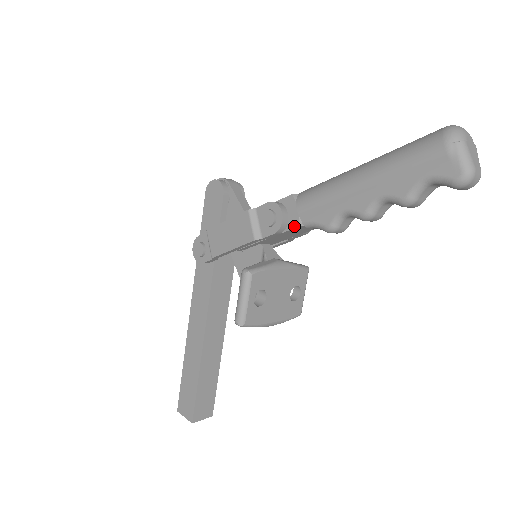
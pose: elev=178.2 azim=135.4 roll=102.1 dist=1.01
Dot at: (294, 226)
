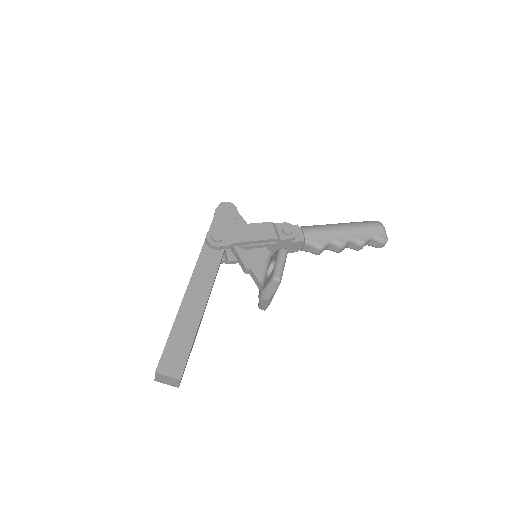
Dot at: (300, 240)
